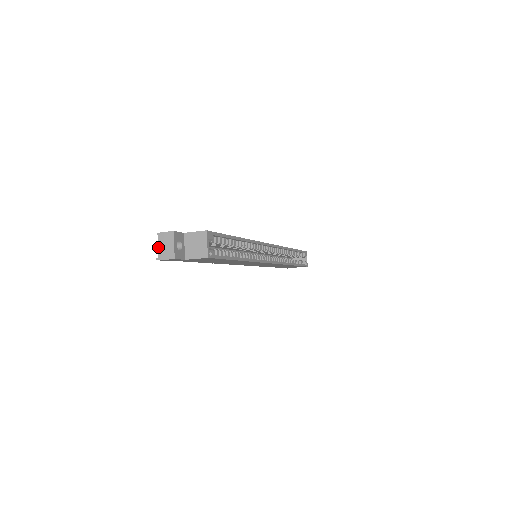
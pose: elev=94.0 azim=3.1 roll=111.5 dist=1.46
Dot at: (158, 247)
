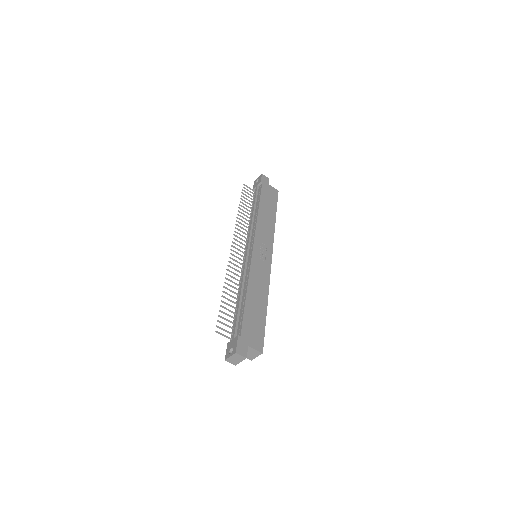
Dot at: (230, 357)
